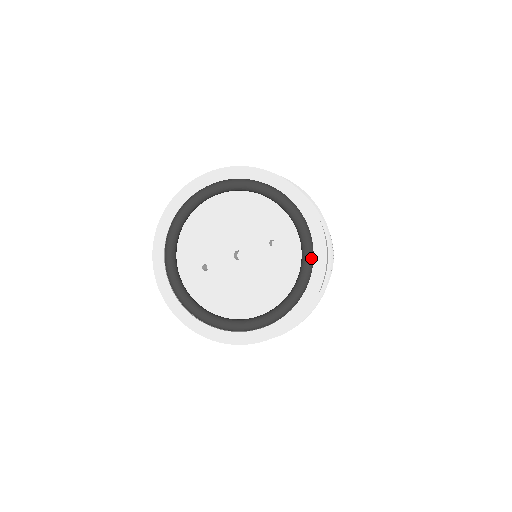
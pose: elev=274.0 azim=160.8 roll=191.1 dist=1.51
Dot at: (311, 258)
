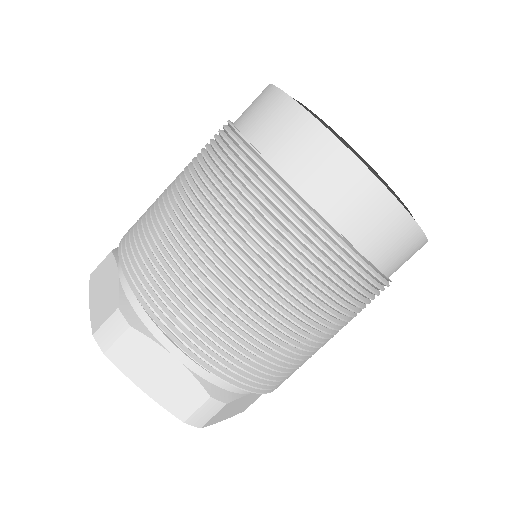
Dot at: occluded
